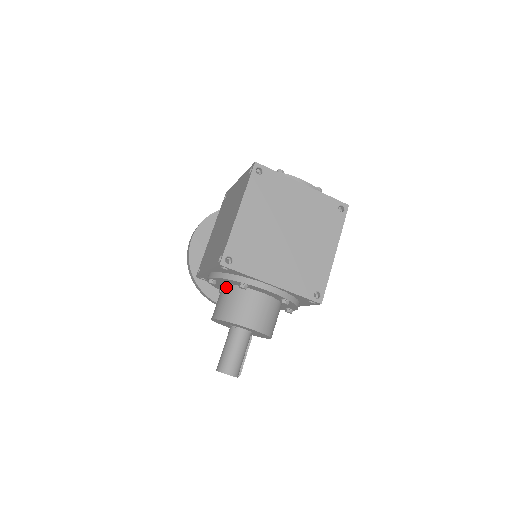
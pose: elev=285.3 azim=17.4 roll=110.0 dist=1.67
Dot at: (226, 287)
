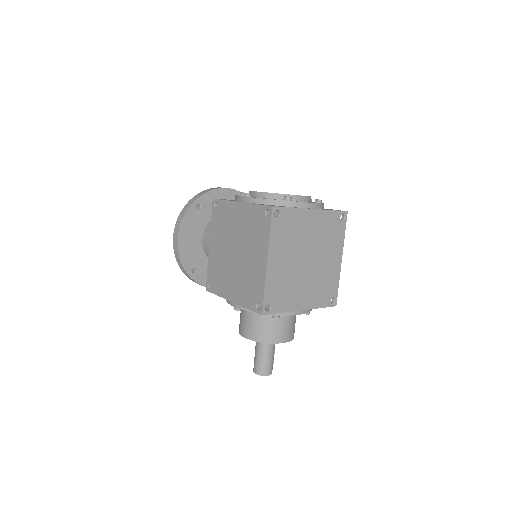
Dot at: occluded
